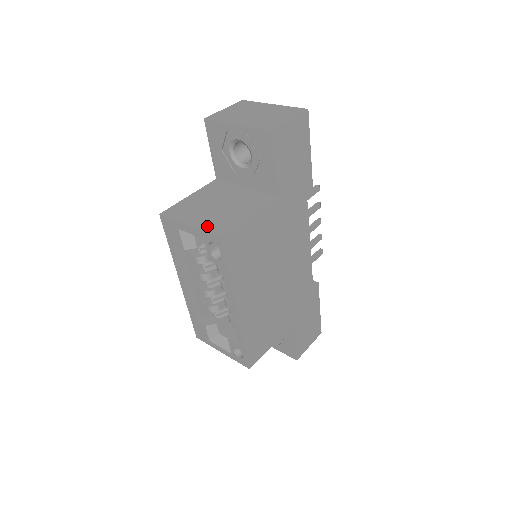
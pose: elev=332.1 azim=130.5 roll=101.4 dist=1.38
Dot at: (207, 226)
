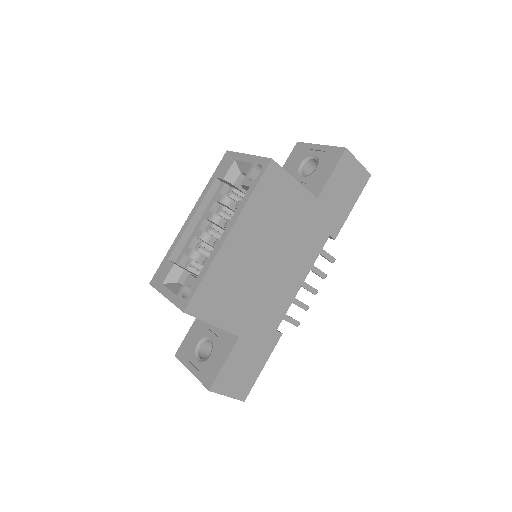
Dot at: occluded
